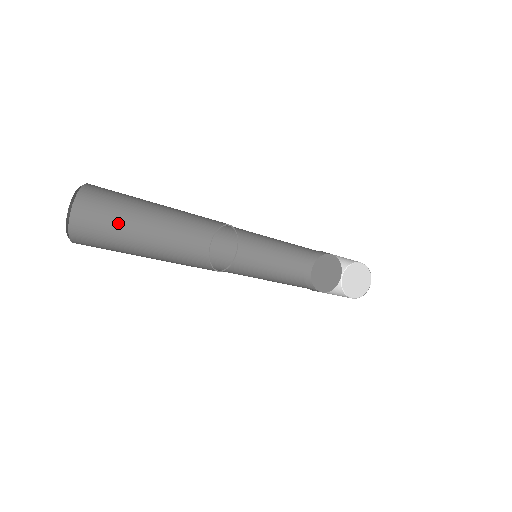
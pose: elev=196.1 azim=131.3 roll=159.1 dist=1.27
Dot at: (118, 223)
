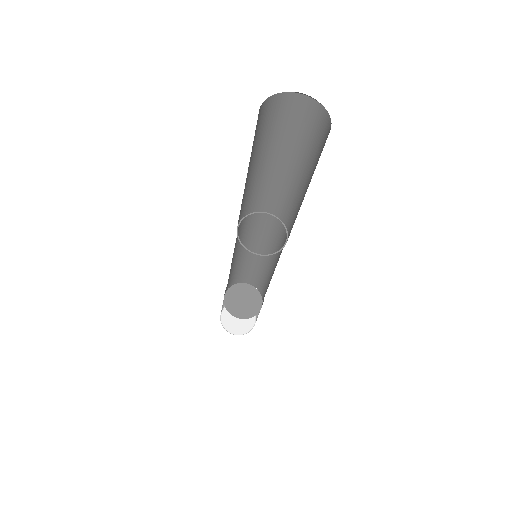
Dot at: (253, 147)
